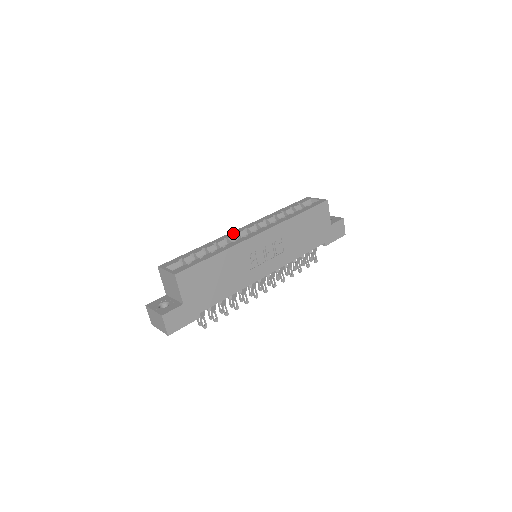
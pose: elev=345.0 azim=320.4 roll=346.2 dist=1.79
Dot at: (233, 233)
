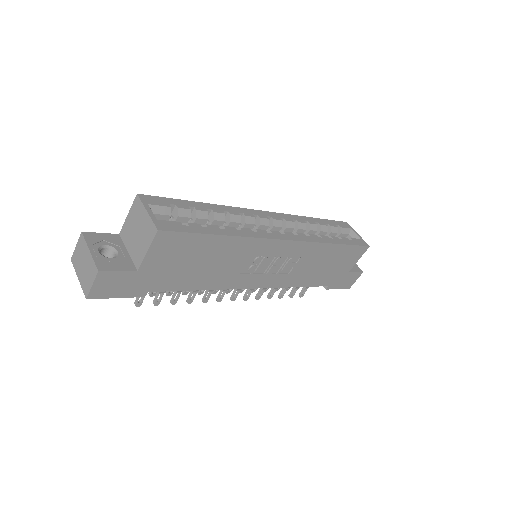
Dot at: (254, 213)
